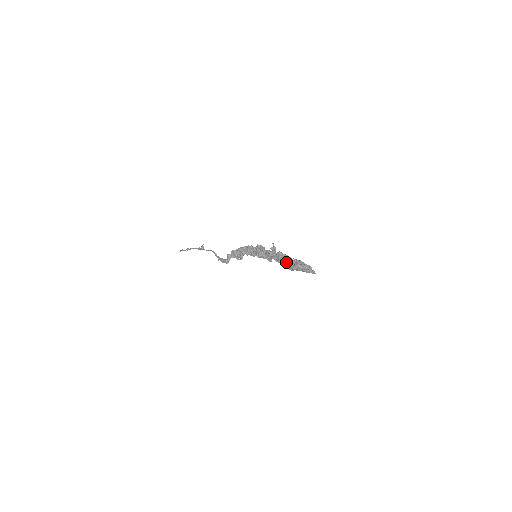
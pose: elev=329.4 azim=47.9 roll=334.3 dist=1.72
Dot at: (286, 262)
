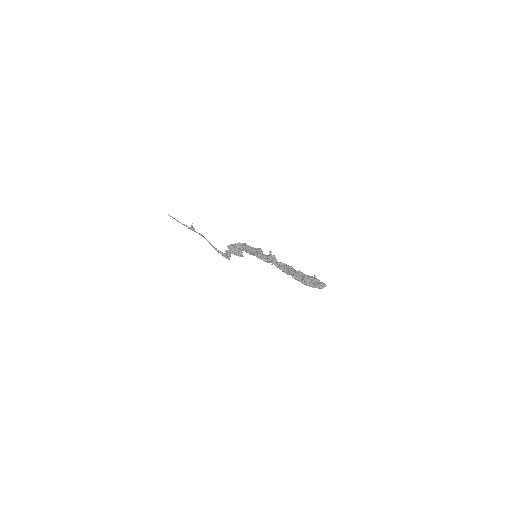
Dot at: (292, 277)
